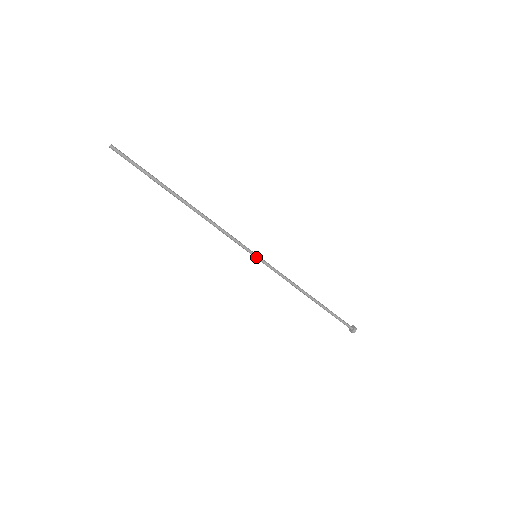
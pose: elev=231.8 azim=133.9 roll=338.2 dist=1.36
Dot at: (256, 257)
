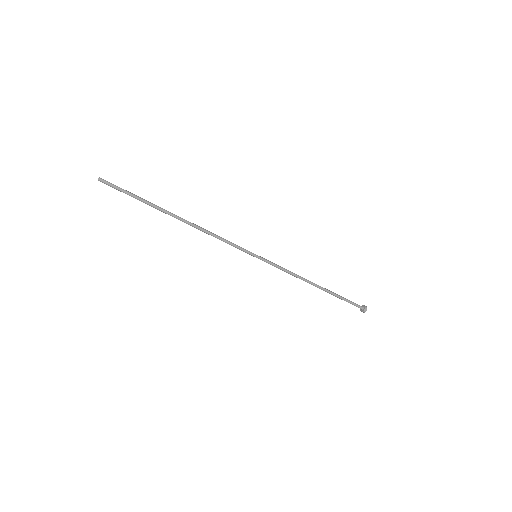
Dot at: (257, 256)
